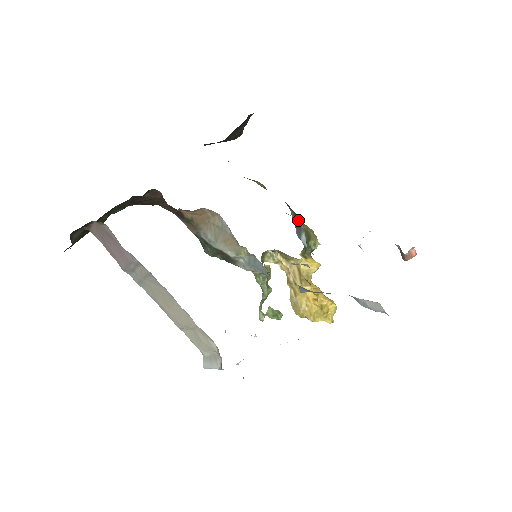
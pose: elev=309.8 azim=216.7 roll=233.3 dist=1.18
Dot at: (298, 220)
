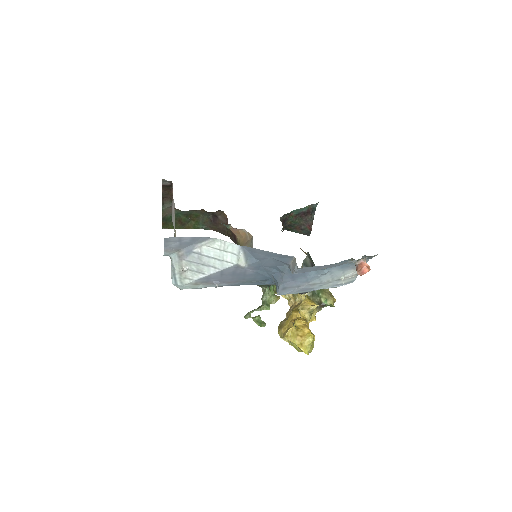
Dot at: occluded
